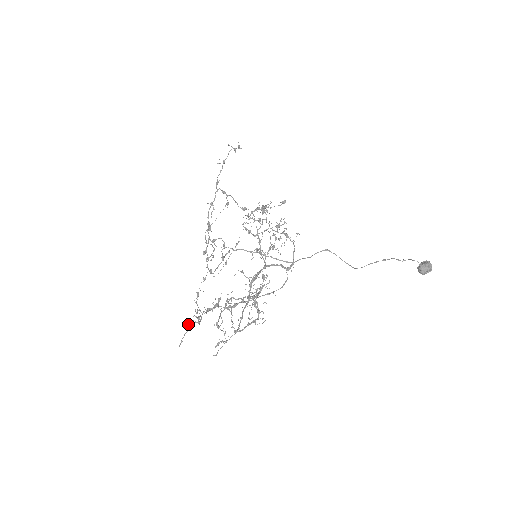
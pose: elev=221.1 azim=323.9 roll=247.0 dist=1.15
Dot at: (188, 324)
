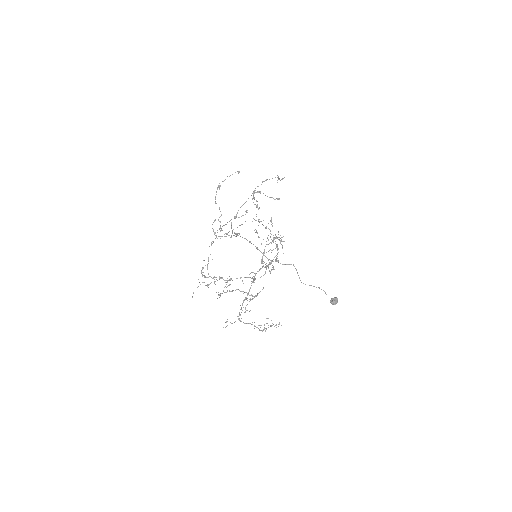
Dot at: (198, 279)
